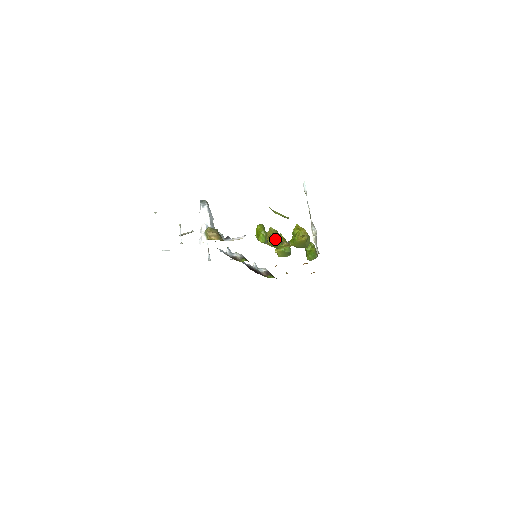
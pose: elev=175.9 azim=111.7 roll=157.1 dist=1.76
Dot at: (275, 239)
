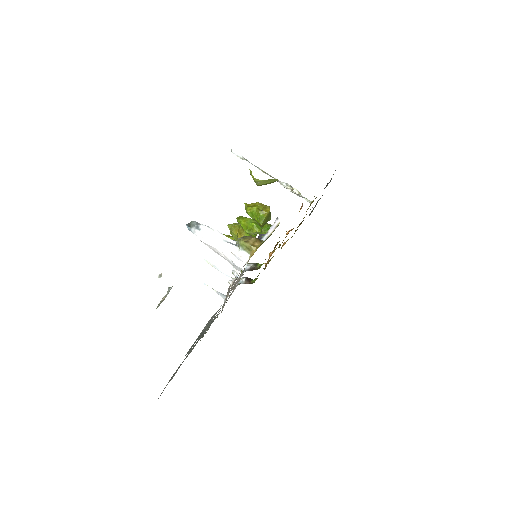
Dot at: occluded
